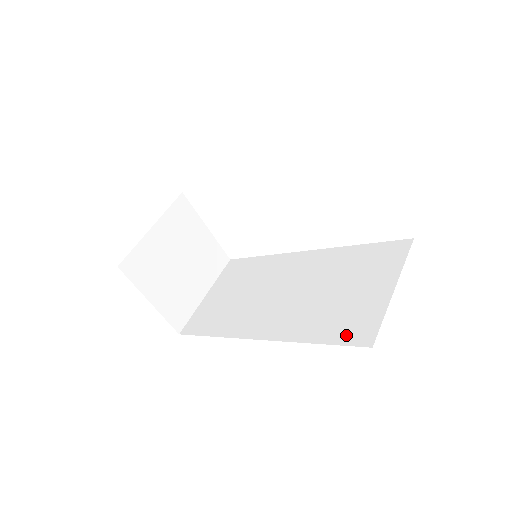
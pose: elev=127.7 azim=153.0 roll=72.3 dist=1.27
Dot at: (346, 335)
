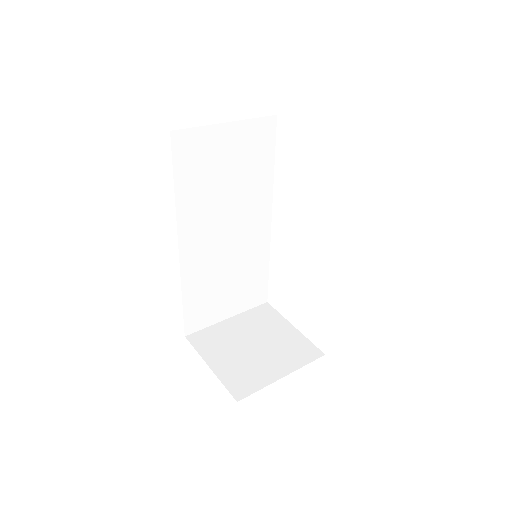
Dot at: occluded
